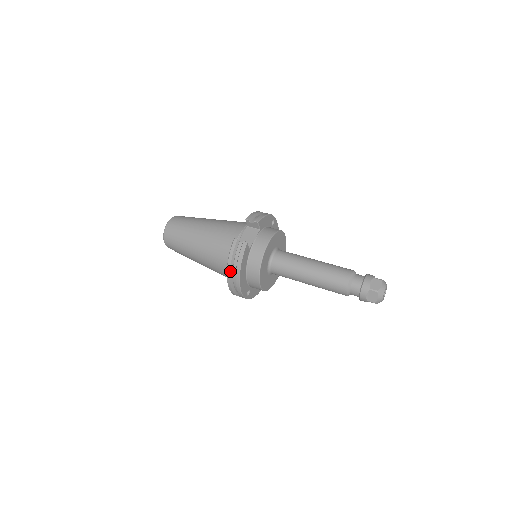
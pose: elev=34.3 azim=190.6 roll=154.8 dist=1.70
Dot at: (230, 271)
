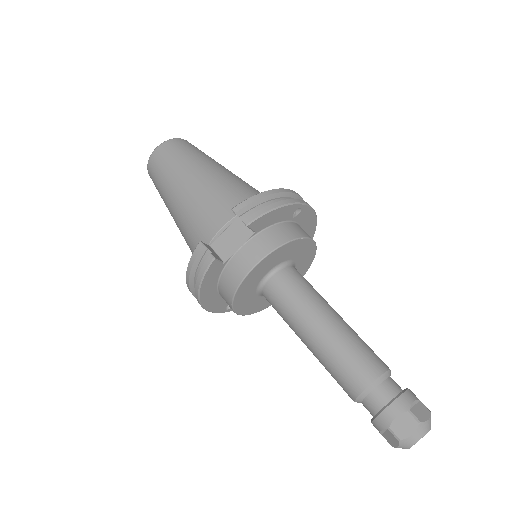
Dot at: (189, 284)
